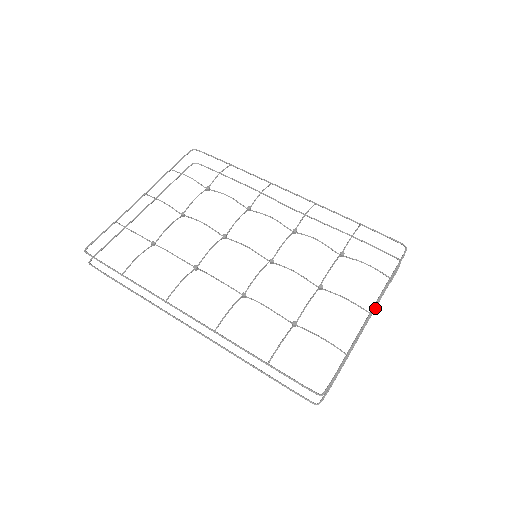
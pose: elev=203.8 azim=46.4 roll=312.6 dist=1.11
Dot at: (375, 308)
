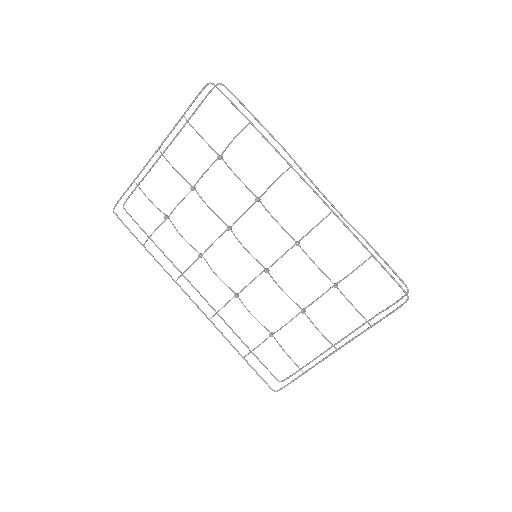
Dot at: (357, 329)
